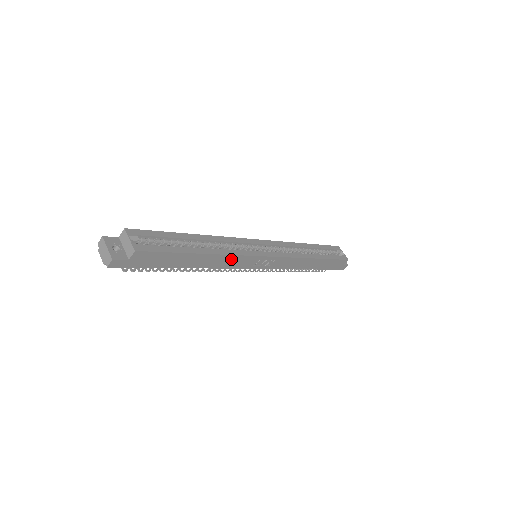
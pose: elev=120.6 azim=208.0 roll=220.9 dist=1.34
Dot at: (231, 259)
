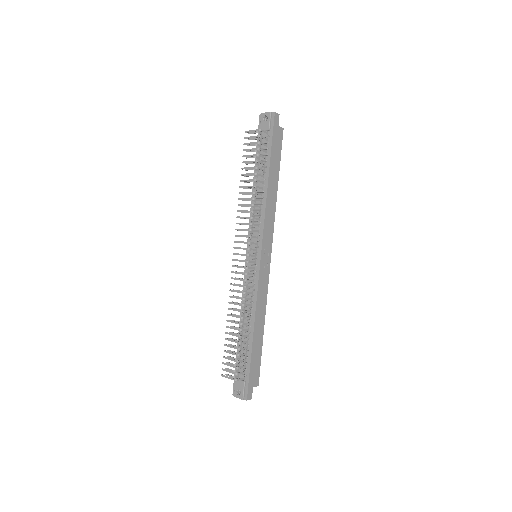
Dot at: (272, 216)
